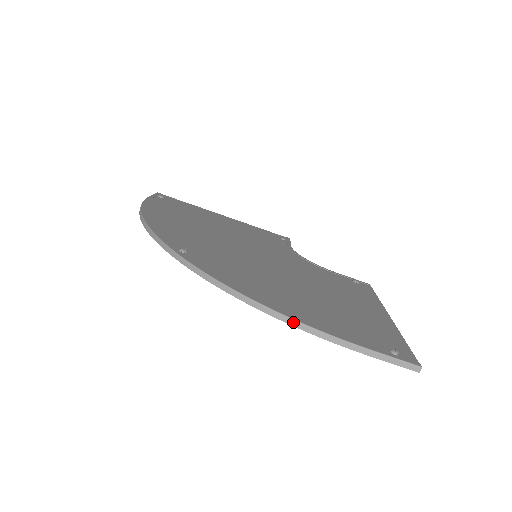
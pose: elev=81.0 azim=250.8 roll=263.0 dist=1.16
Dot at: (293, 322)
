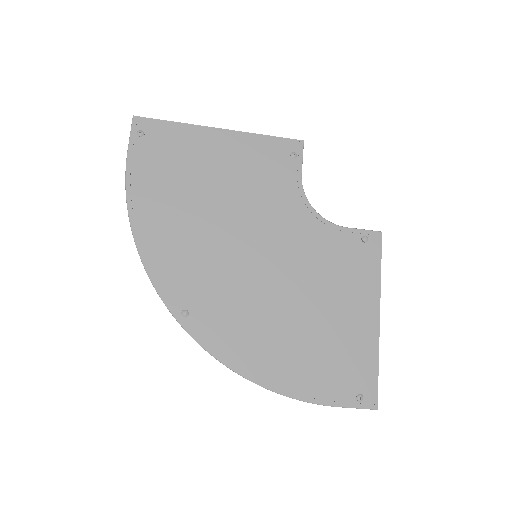
Dot at: (280, 394)
